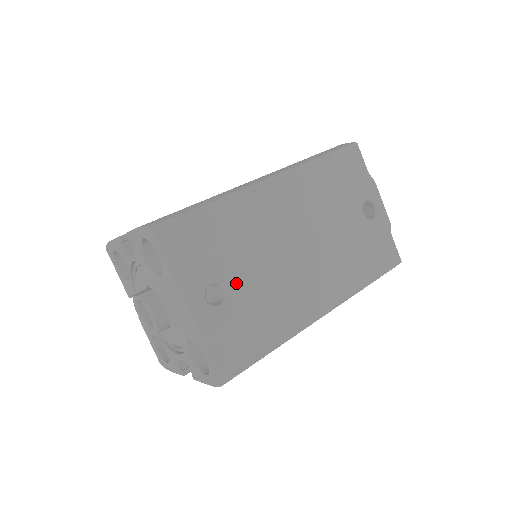
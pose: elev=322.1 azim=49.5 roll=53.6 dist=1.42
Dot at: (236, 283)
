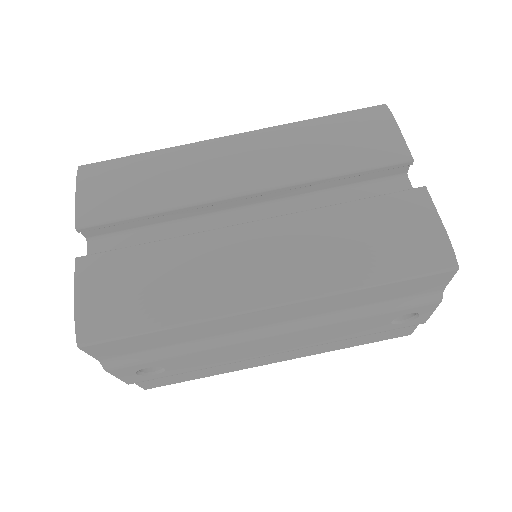
Dot at: (177, 366)
